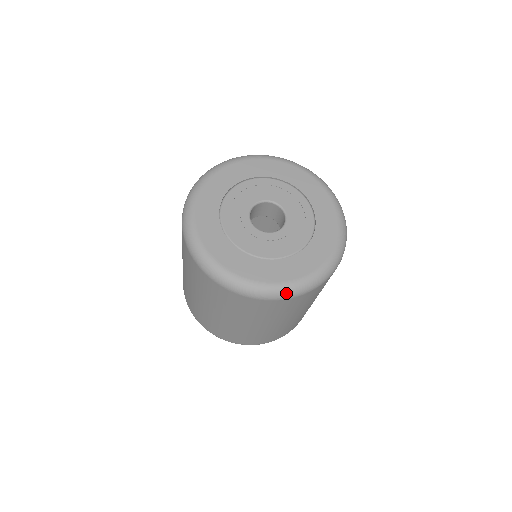
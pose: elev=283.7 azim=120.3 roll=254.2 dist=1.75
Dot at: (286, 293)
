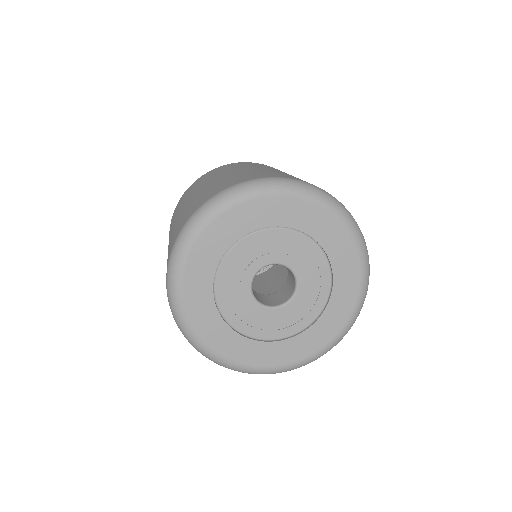
Dot at: occluded
